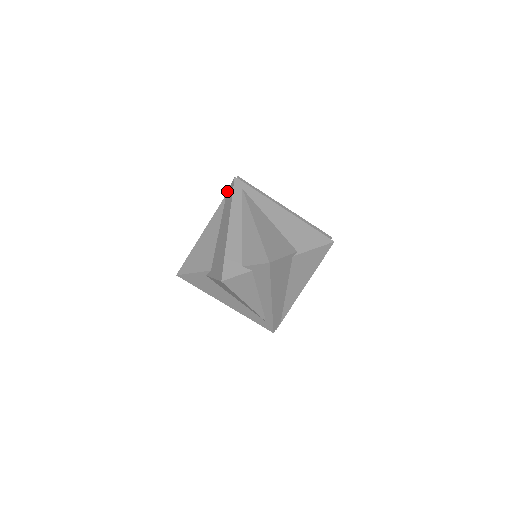
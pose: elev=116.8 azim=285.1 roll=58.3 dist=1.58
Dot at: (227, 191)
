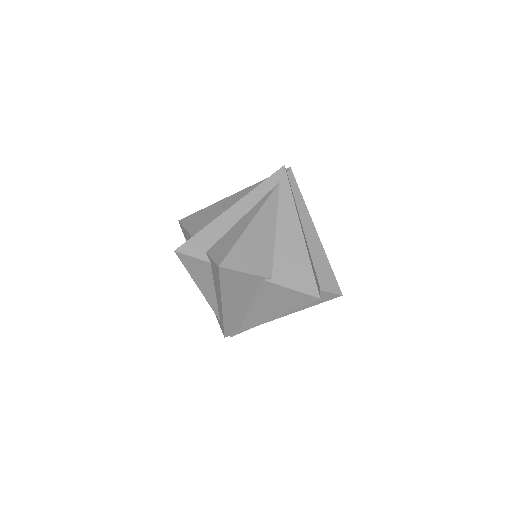
Dot at: occluded
